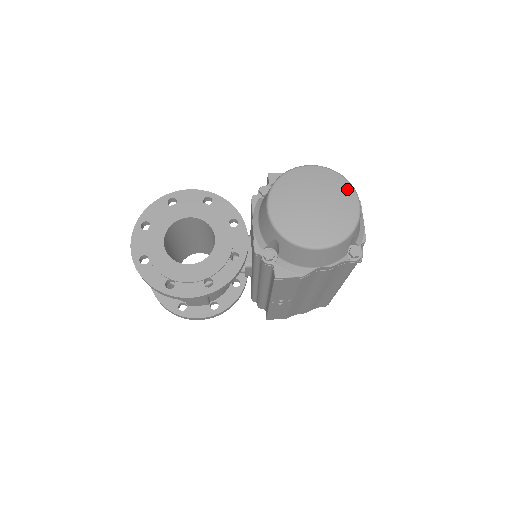
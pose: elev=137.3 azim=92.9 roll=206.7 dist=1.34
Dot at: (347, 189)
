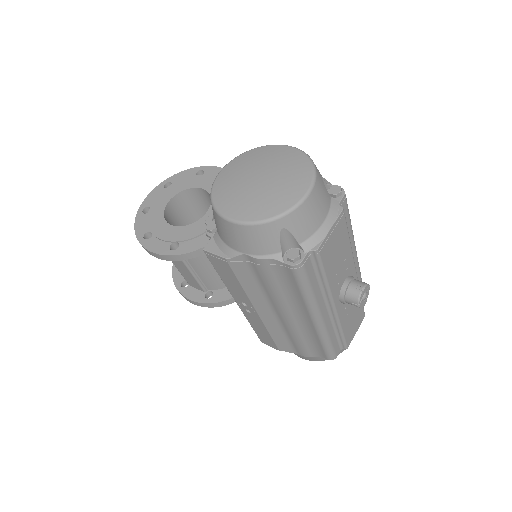
Dot at: (305, 175)
